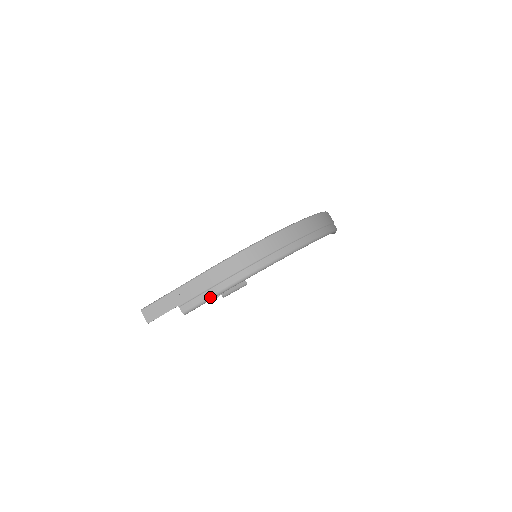
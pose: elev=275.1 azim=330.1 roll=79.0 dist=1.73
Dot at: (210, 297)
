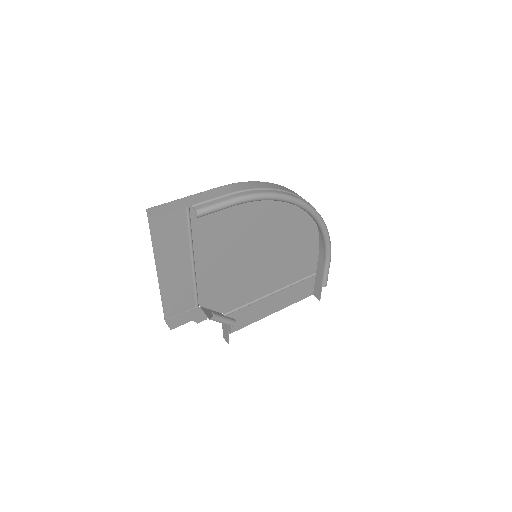
Dot at: (228, 201)
